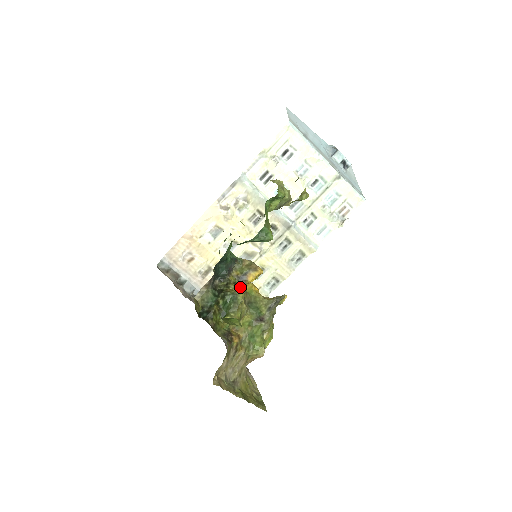
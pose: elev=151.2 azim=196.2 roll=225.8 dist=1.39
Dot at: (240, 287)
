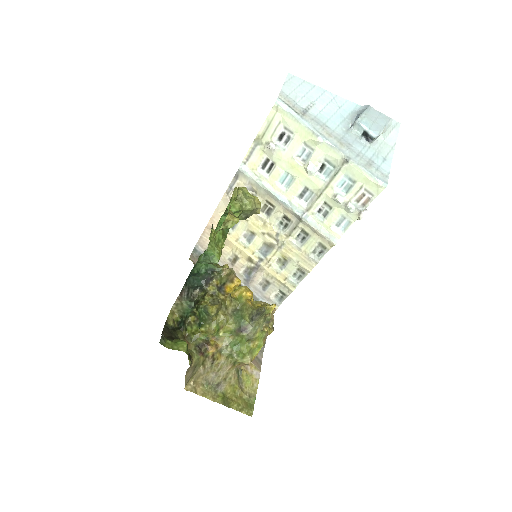
Dot at: (221, 296)
